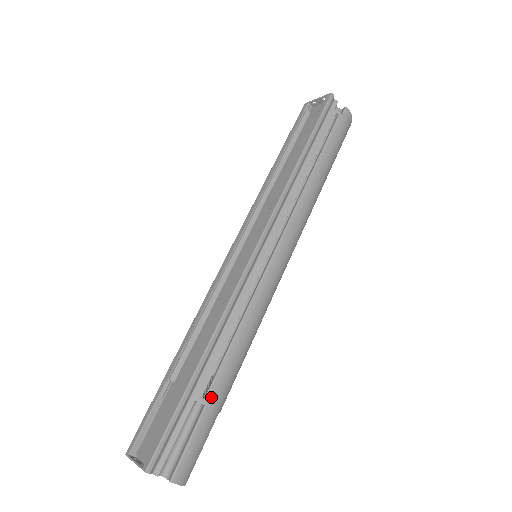
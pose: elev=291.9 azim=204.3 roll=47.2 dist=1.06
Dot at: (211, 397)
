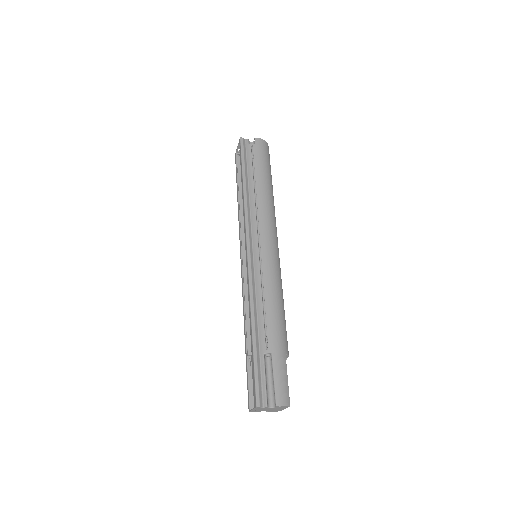
Dot at: (272, 347)
